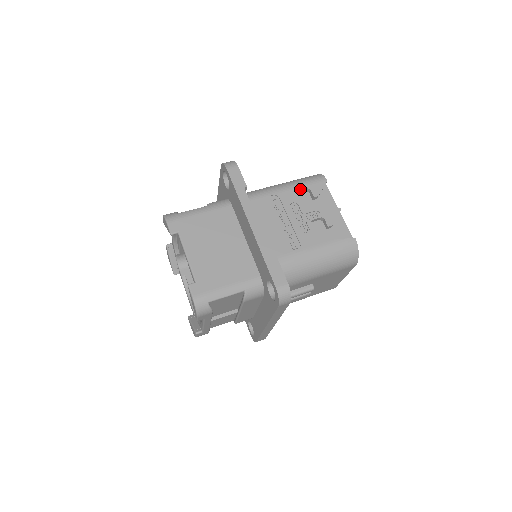
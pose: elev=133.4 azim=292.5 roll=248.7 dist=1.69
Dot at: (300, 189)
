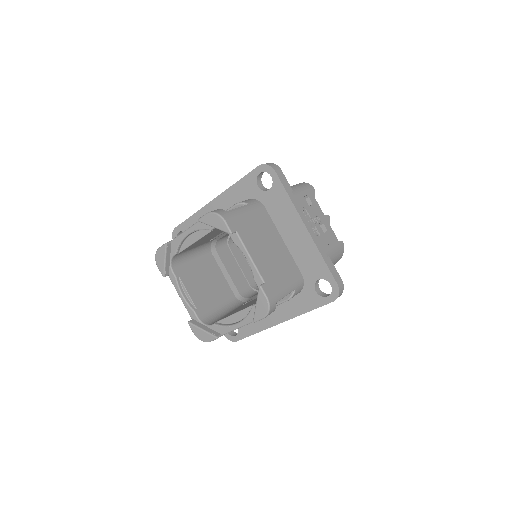
Dot at: (303, 195)
